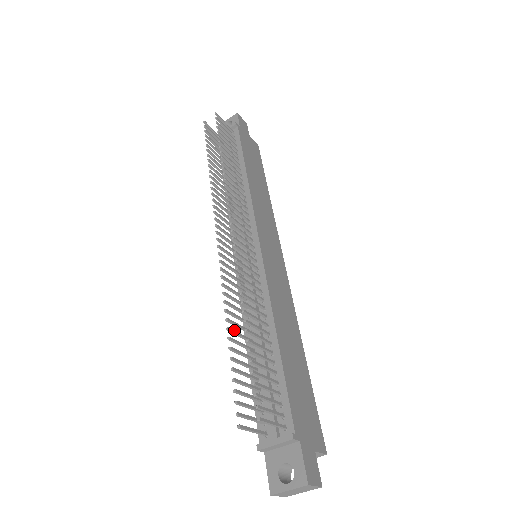
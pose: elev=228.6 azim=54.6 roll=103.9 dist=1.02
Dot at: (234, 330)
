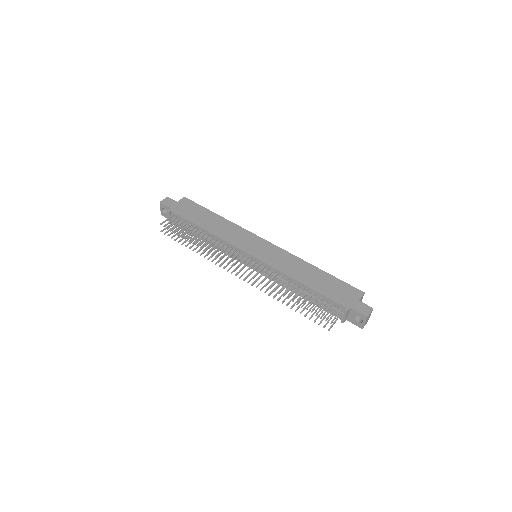
Dot at: (289, 302)
